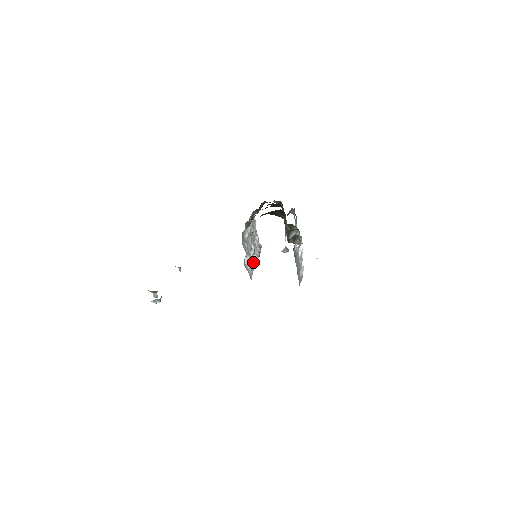
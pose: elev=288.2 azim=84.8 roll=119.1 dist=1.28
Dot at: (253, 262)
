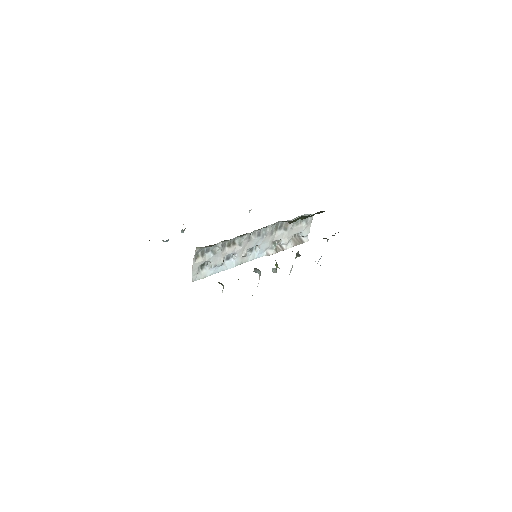
Dot at: (238, 262)
